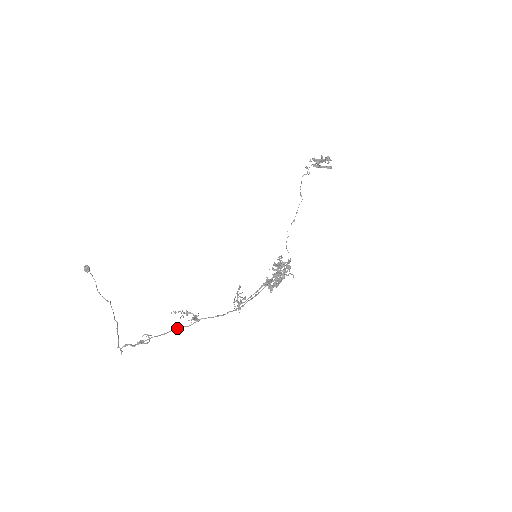
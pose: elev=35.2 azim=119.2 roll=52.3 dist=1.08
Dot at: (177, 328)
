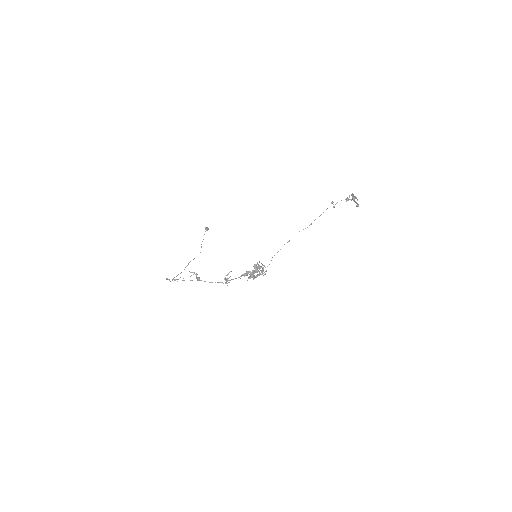
Dot at: occluded
